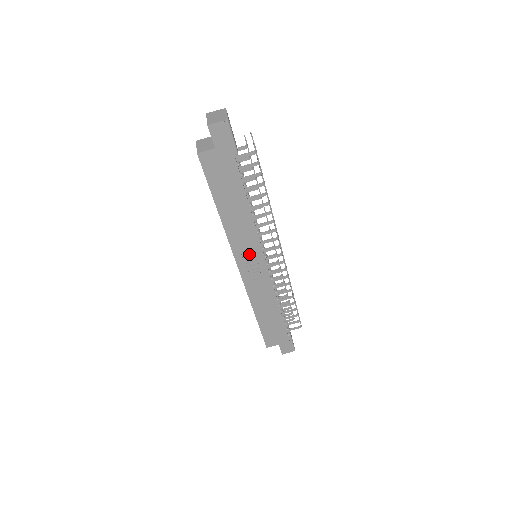
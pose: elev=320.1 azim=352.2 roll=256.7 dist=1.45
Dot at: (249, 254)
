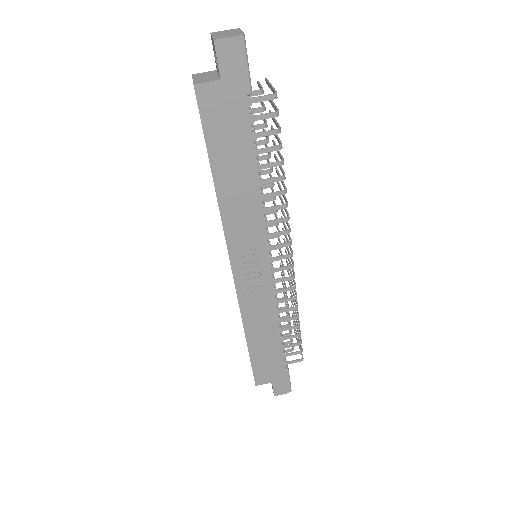
Dot at: (249, 250)
